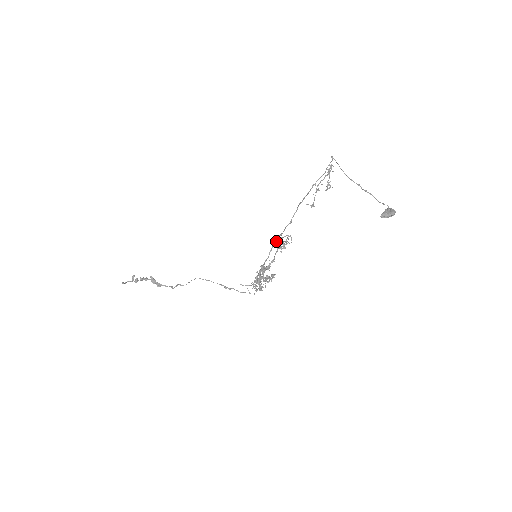
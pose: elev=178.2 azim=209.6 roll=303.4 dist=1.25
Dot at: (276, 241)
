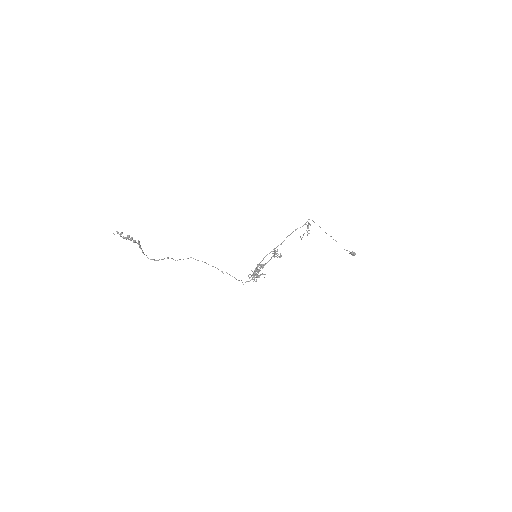
Dot at: occluded
